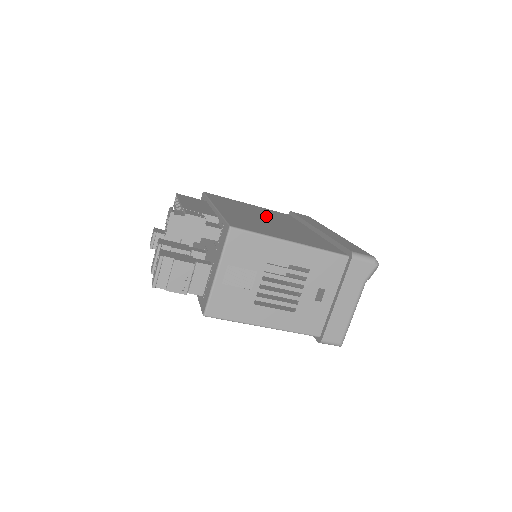
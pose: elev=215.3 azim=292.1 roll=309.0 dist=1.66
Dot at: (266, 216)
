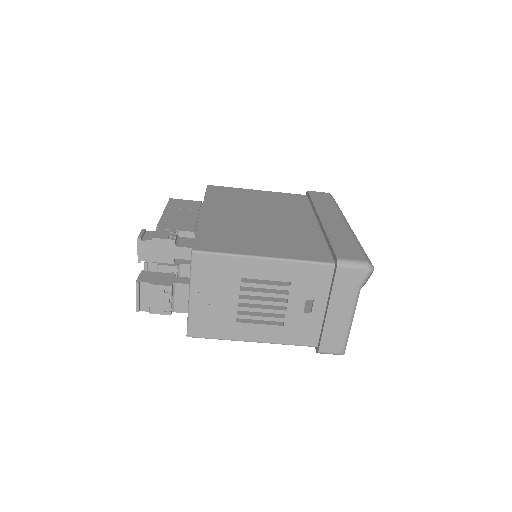
Dot at: (265, 210)
